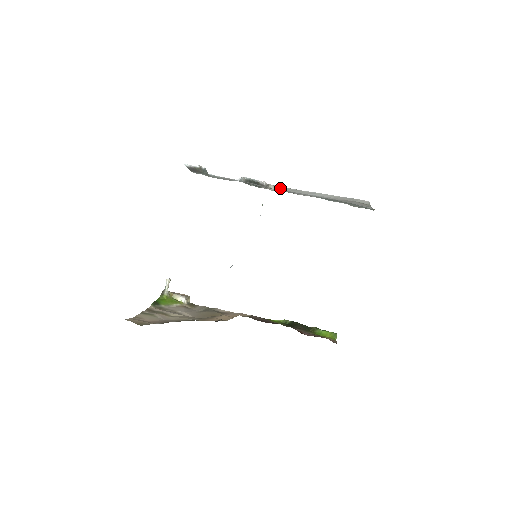
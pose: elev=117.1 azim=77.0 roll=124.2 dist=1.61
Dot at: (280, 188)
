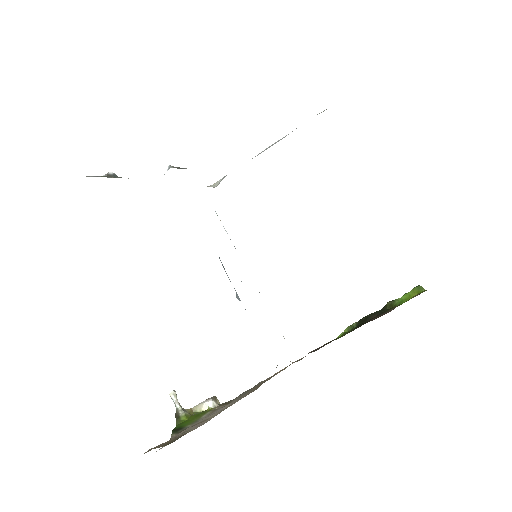
Dot at: (222, 178)
